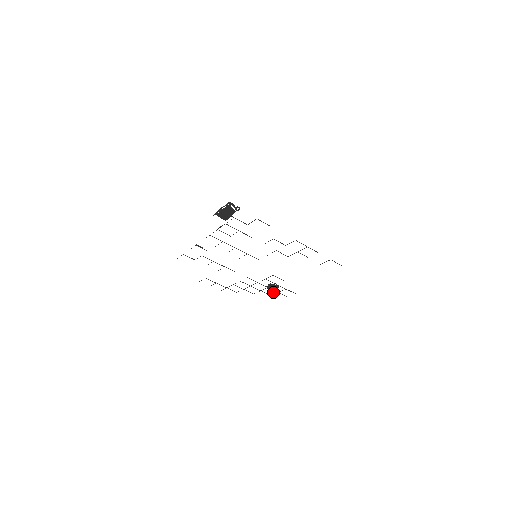
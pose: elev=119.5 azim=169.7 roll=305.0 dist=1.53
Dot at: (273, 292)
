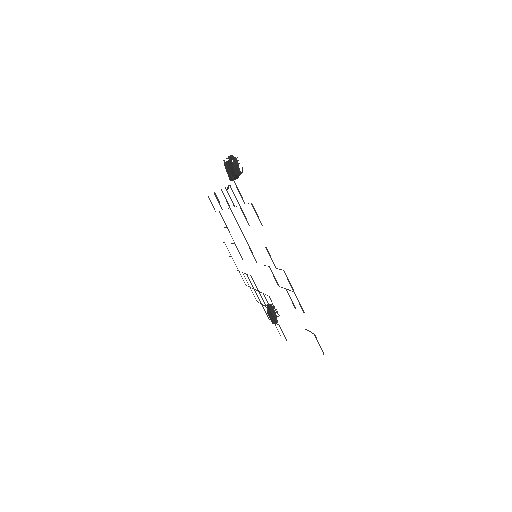
Dot at: occluded
